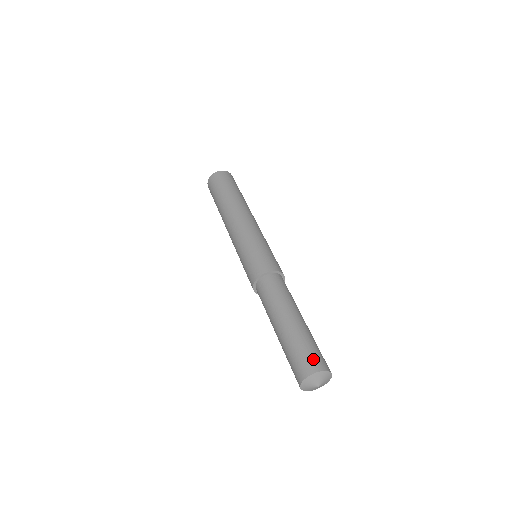
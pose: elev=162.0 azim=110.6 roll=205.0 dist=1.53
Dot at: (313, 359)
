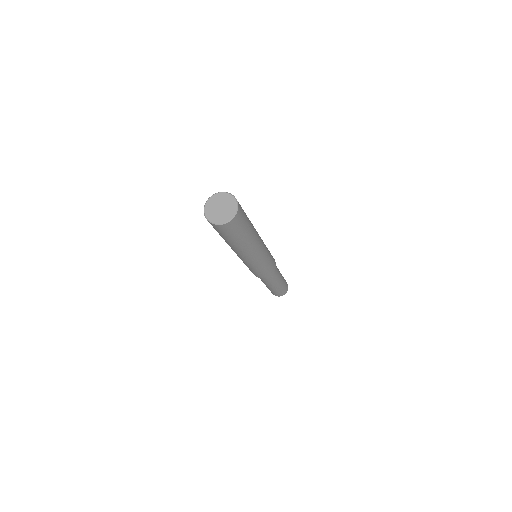
Dot at: (286, 290)
